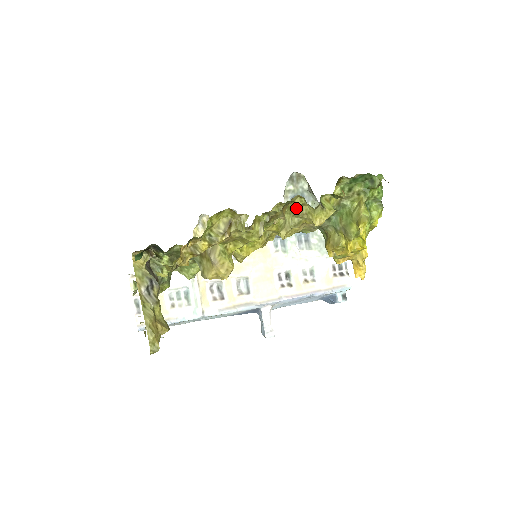
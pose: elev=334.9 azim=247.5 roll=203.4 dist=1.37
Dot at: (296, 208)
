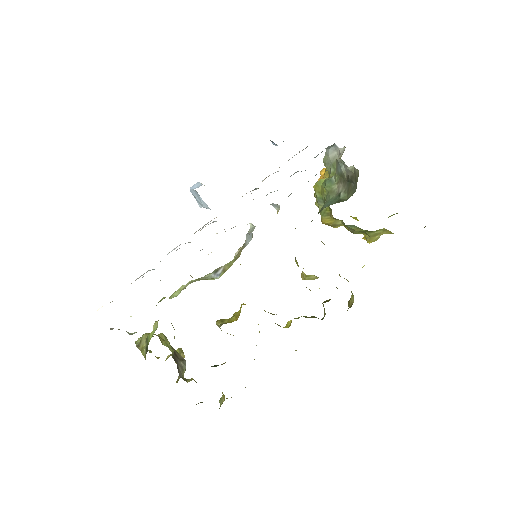
Dot at: occluded
